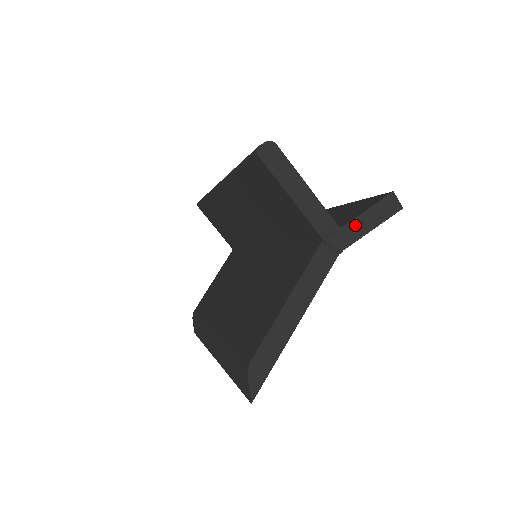
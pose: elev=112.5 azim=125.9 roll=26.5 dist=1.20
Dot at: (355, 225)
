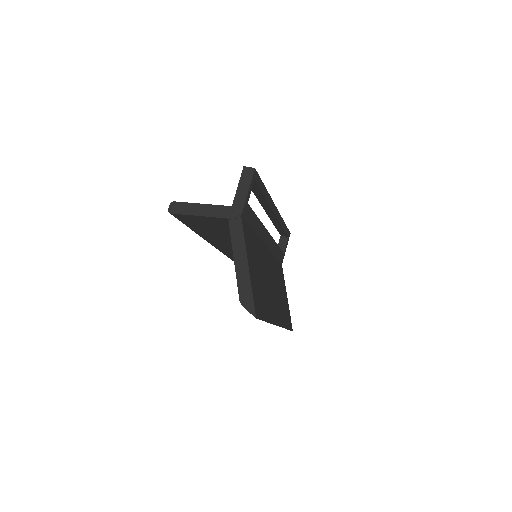
Dot at: (238, 198)
